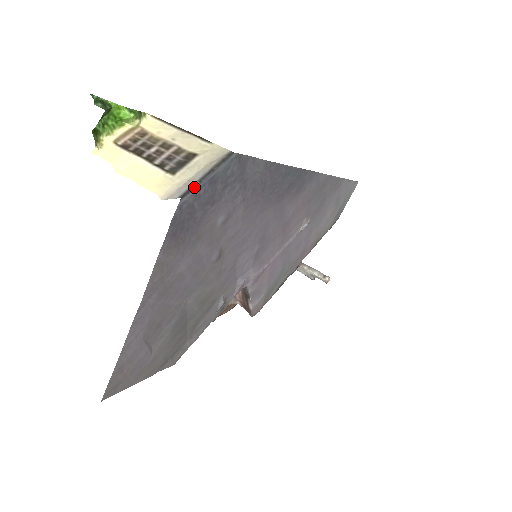
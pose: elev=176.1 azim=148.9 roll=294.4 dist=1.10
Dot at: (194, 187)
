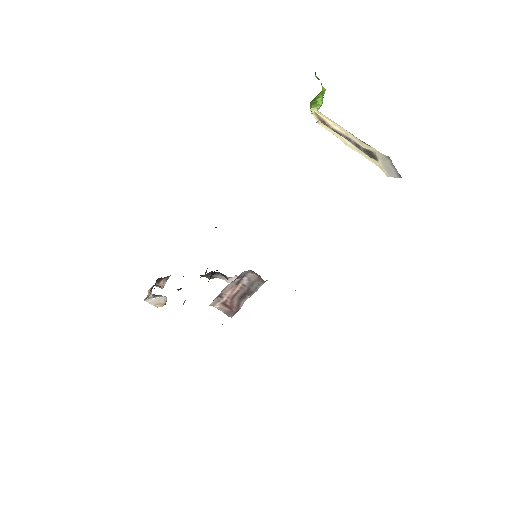
Dot at: (398, 173)
